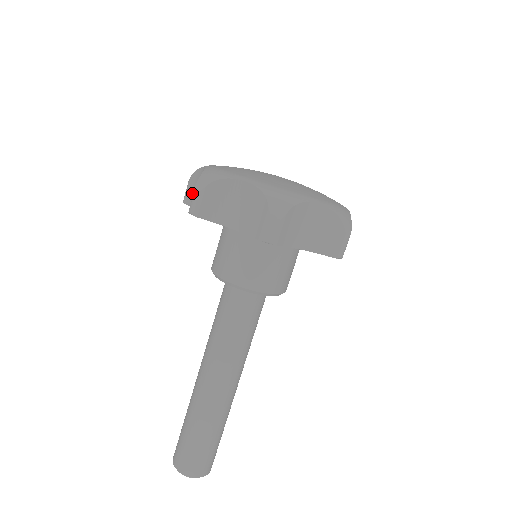
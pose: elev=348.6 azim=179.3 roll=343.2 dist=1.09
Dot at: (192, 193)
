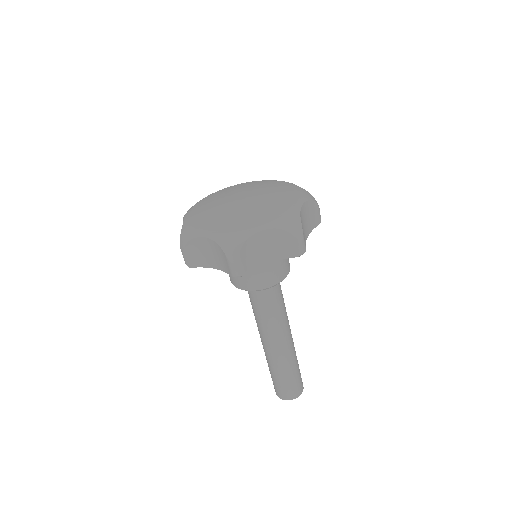
Dot at: occluded
